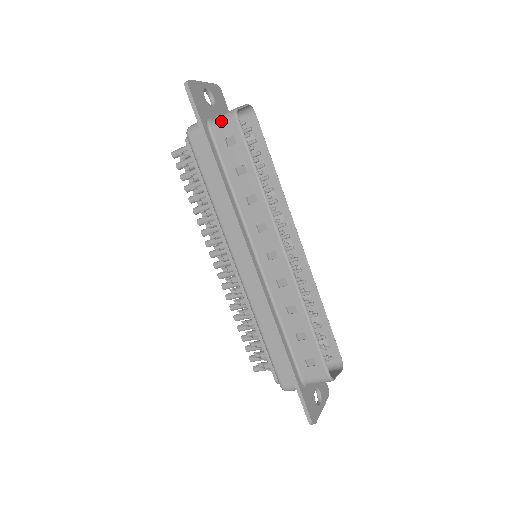
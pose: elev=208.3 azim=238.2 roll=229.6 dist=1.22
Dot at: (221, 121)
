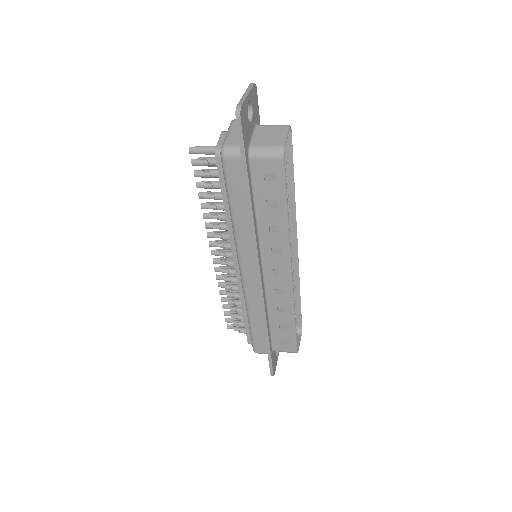
Dot at: (265, 156)
